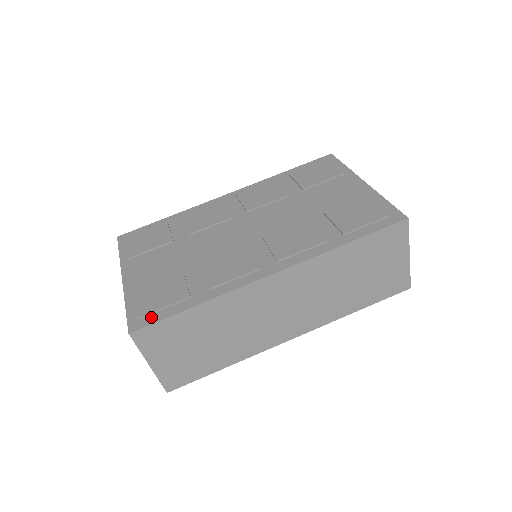
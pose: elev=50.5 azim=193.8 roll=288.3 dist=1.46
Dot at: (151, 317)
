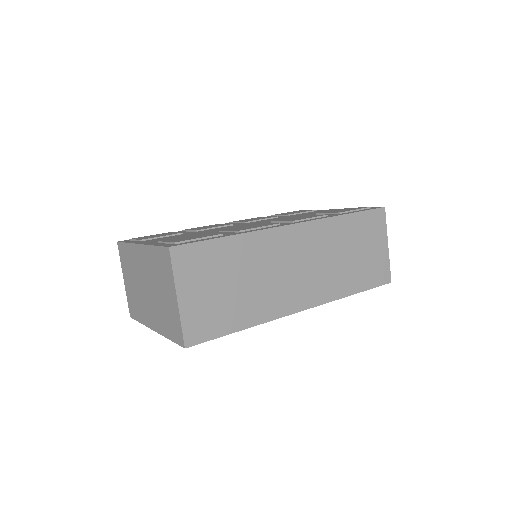
Dot at: (188, 242)
